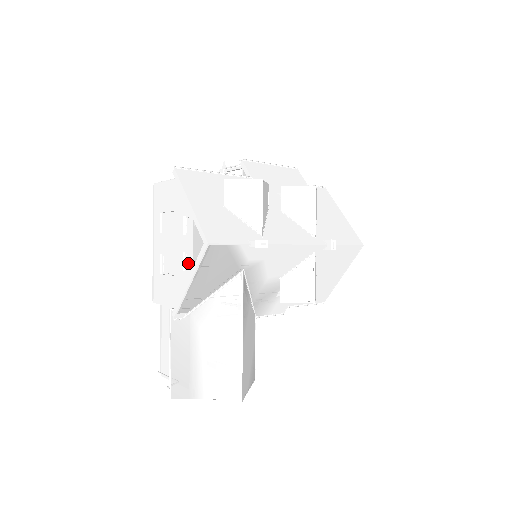
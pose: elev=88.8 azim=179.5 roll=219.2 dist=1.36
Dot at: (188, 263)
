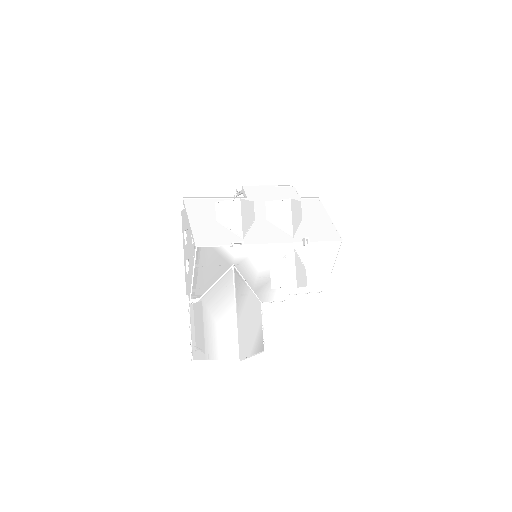
Dot at: occluded
